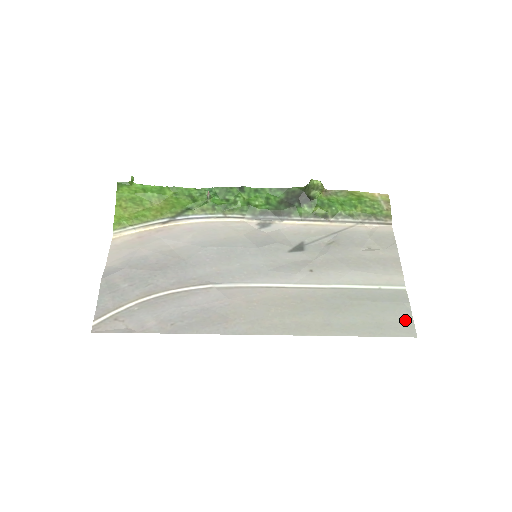
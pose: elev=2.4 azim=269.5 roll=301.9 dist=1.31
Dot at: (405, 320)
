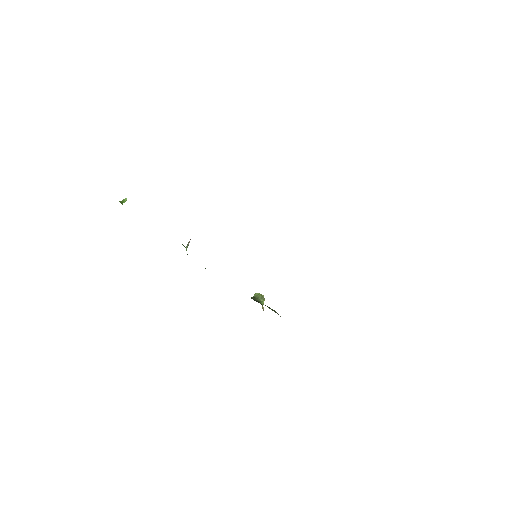
Dot at: occluded
